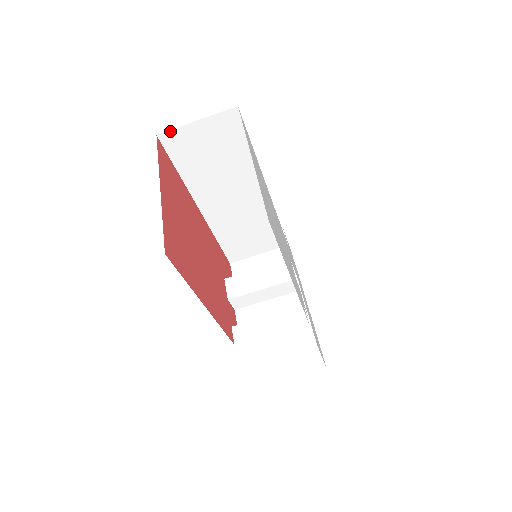
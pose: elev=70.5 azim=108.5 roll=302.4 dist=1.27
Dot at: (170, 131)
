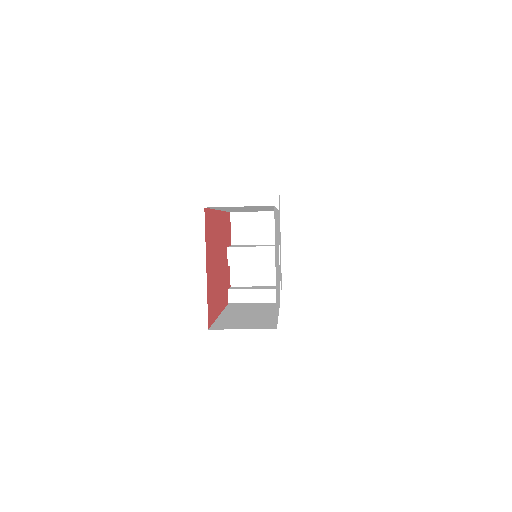
Dot at: (216, 207)
